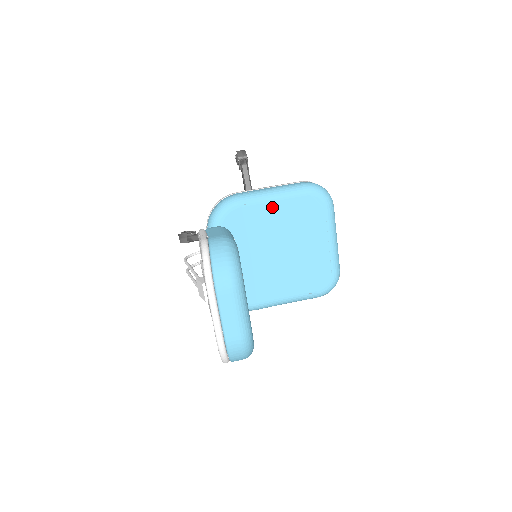
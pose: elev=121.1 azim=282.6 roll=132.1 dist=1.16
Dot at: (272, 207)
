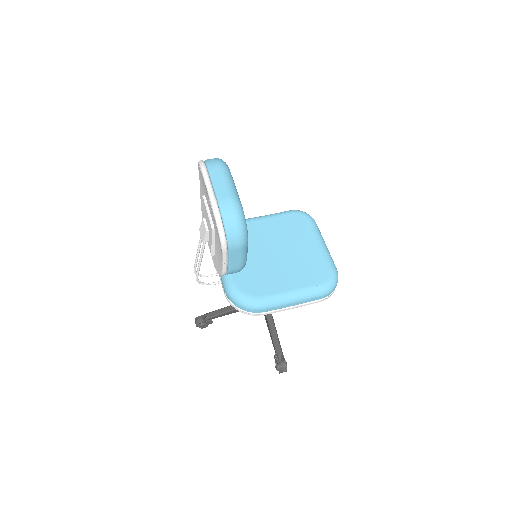
Dot at: (264, 223)
